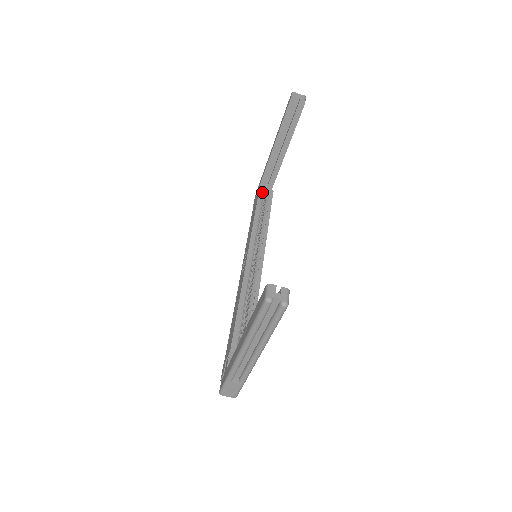
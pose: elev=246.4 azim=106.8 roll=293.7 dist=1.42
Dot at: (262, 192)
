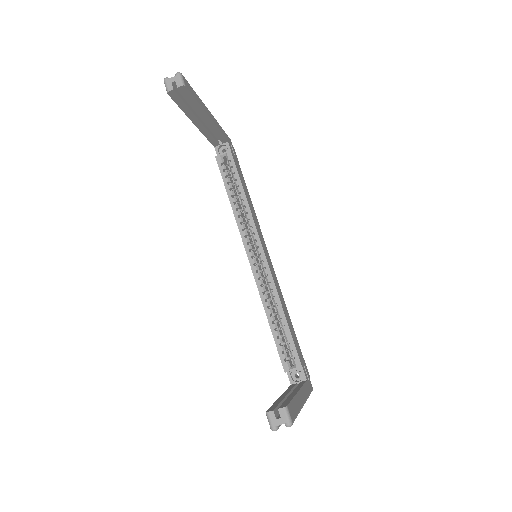
Dot at: (221, 163)
